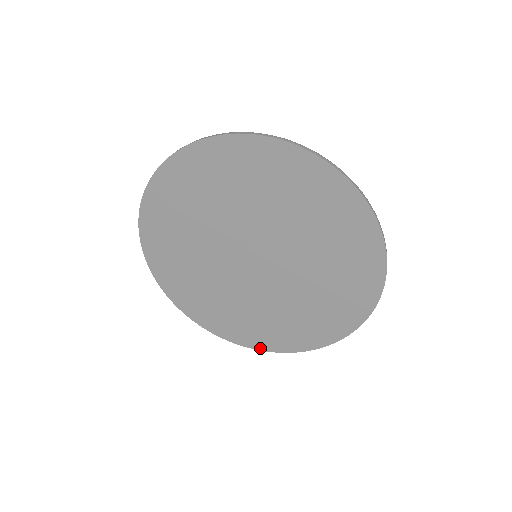
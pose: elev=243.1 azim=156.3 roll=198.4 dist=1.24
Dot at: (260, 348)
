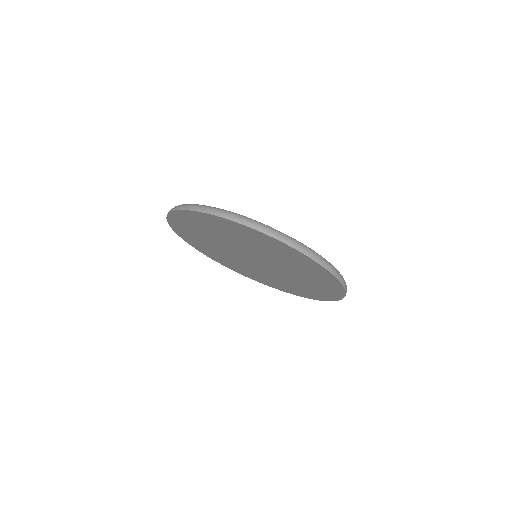
Dot at: (222, 264)
